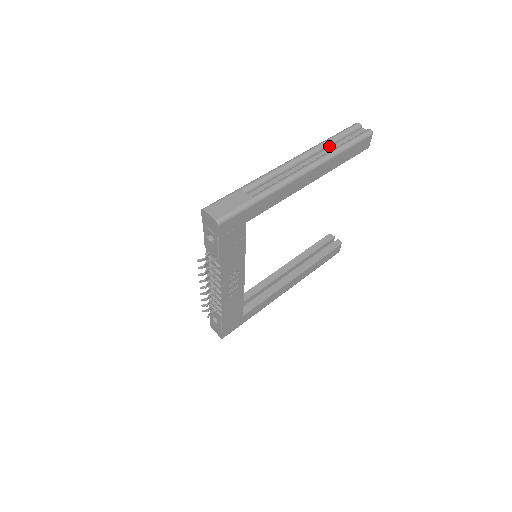
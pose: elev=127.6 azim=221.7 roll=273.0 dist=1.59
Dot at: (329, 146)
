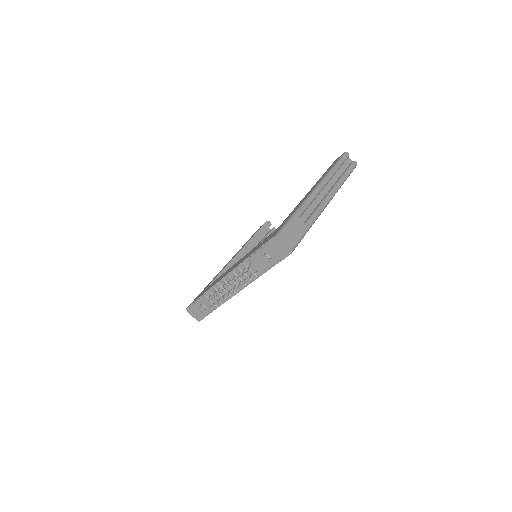
Dot at: (335, 174)
